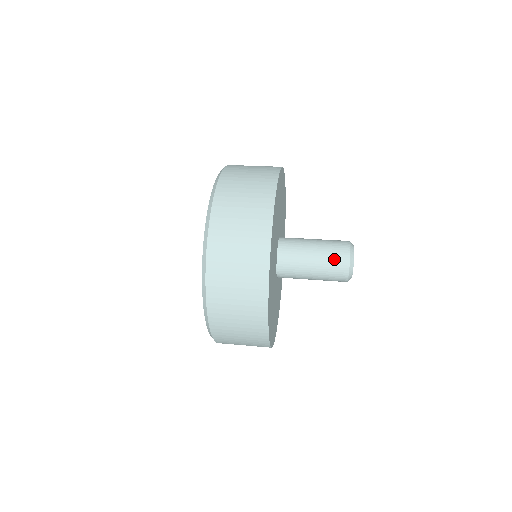
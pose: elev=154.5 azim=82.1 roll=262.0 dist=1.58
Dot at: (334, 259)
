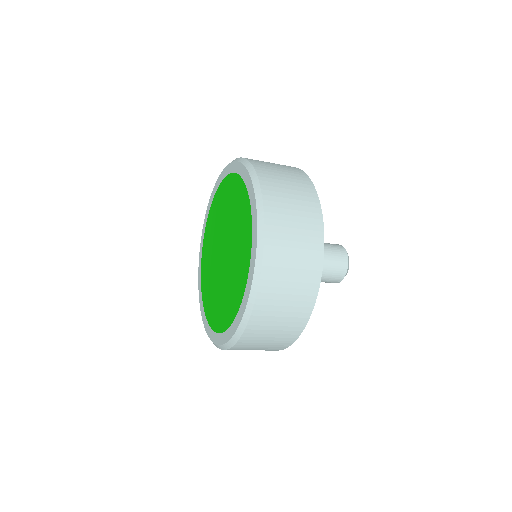
Dot at: occluded
